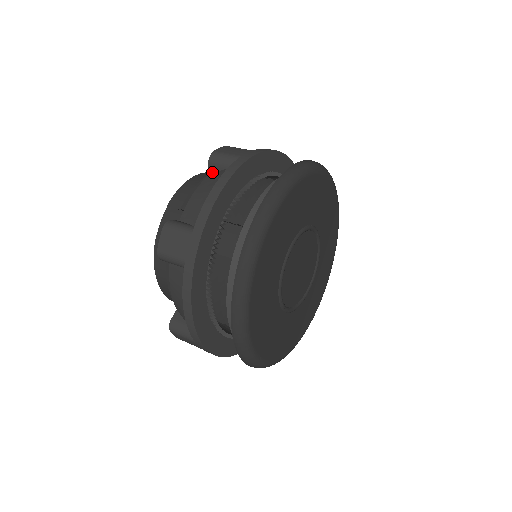
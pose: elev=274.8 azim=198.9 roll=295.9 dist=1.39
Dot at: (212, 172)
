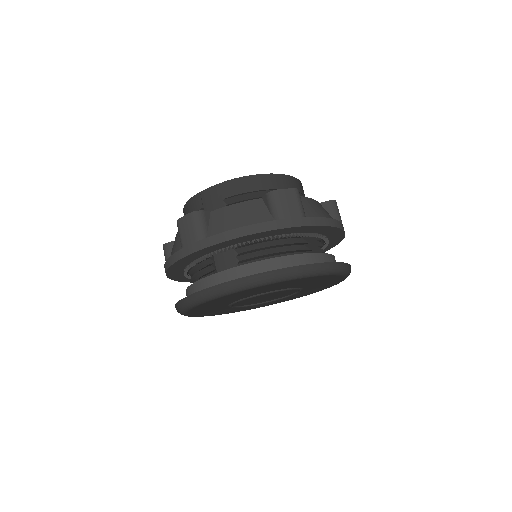
Dot at: (264, 200)
